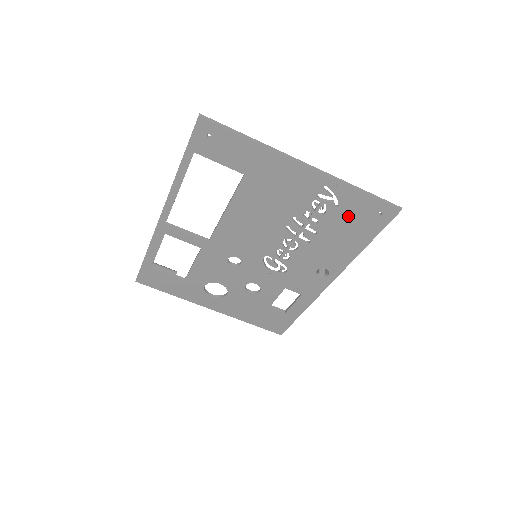
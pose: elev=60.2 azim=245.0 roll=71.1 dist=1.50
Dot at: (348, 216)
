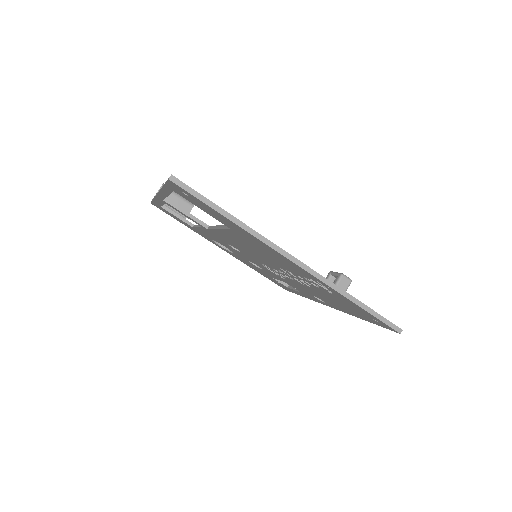
Dot at: (343, 302)
